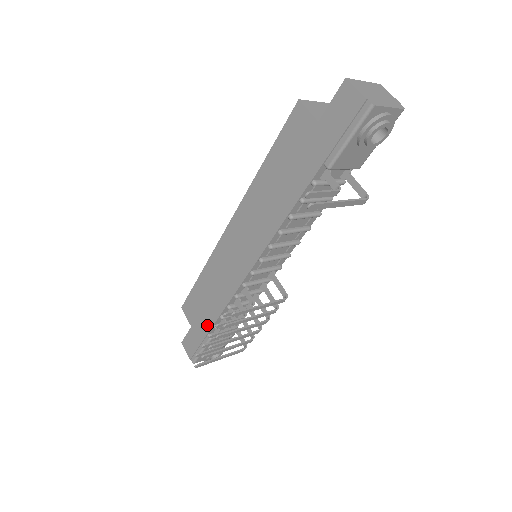
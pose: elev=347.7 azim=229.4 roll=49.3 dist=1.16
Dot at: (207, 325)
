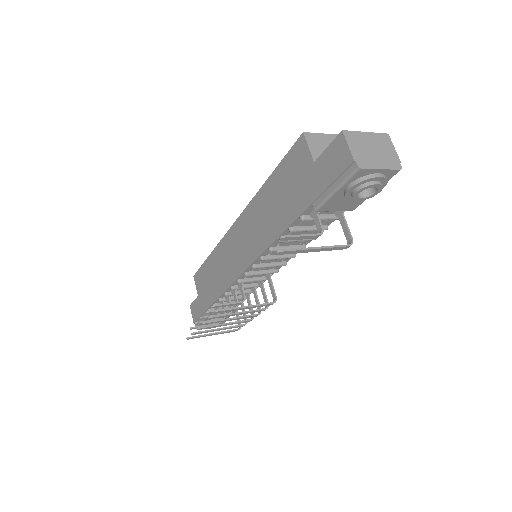
Dot at: (208, 301)
